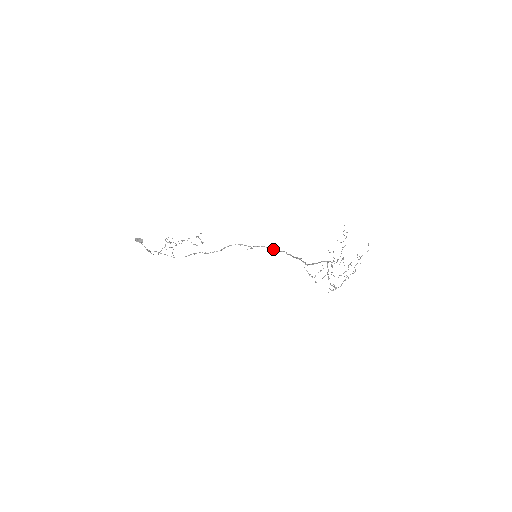
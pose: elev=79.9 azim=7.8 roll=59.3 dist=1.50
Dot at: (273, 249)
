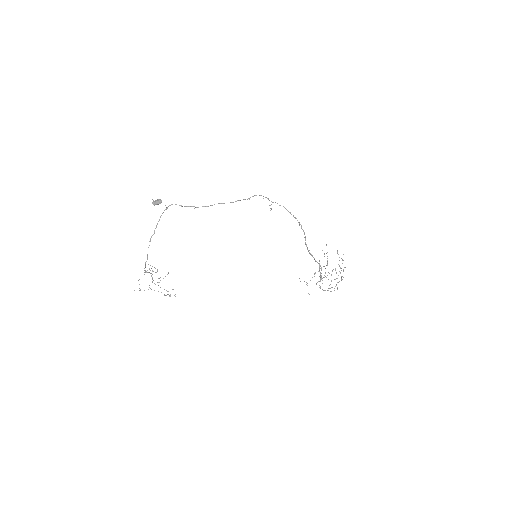
Dot at: (288, 211)
